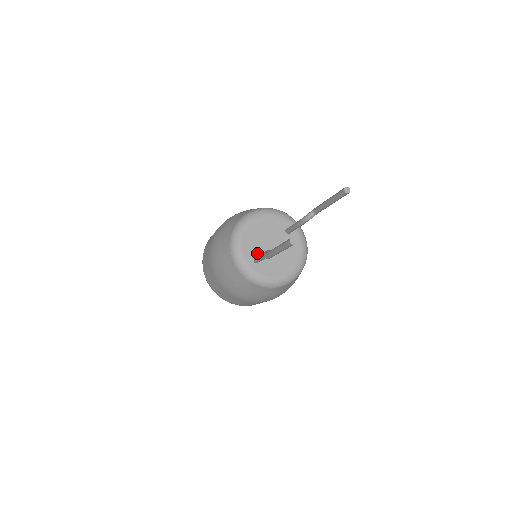
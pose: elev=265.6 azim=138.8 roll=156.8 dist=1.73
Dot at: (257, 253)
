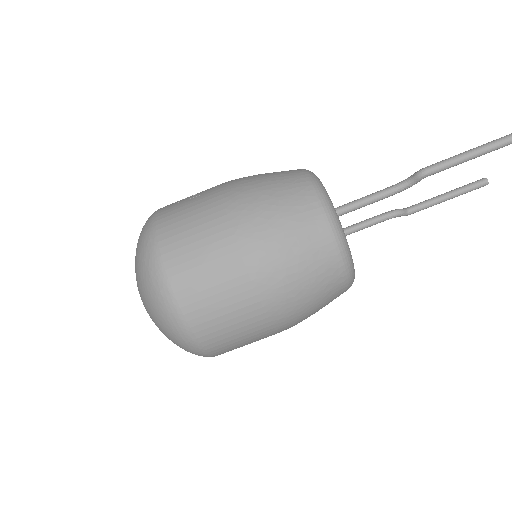
Dot at: occluded
